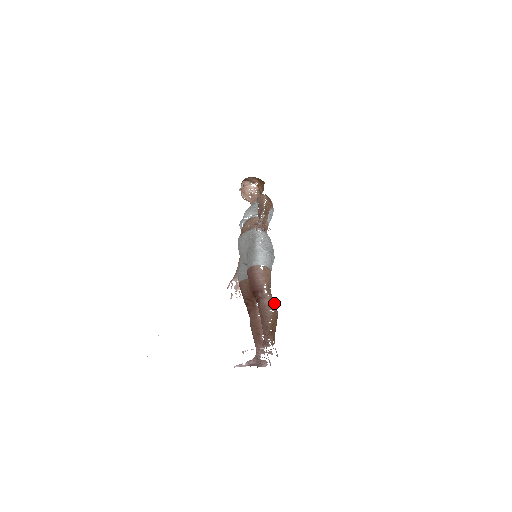
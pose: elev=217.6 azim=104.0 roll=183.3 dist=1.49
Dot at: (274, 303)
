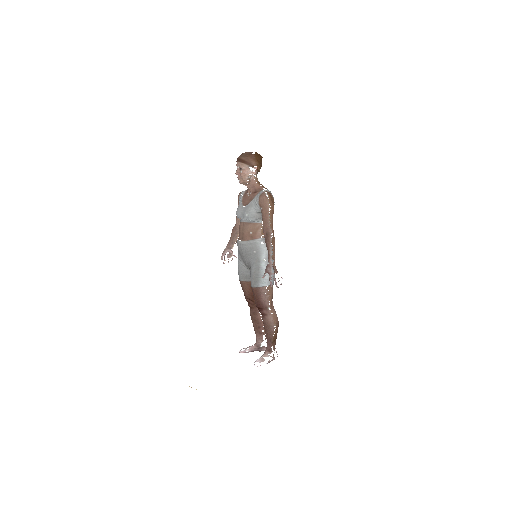
Dot at: (276, 317)
